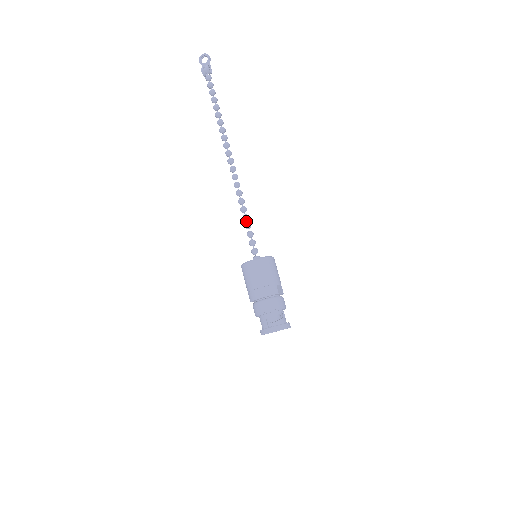
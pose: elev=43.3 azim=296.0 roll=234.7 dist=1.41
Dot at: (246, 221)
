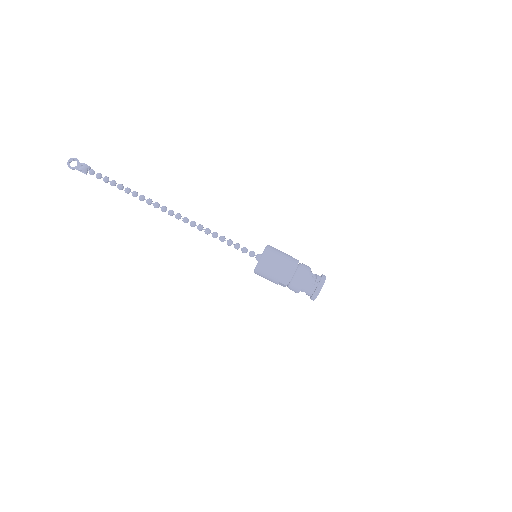
Dot at: occluded
